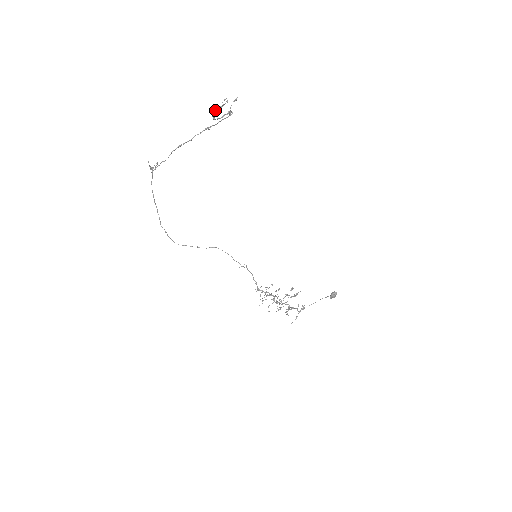
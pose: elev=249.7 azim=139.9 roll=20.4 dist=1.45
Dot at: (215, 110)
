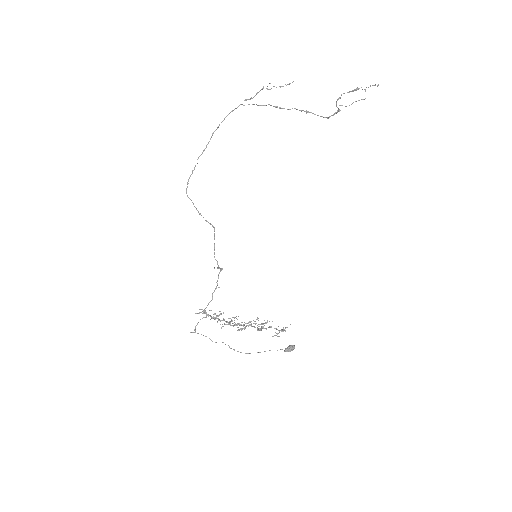
Dot at: (354, 89)
